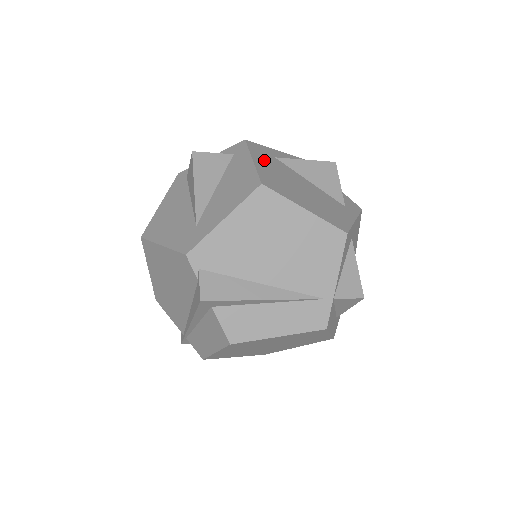
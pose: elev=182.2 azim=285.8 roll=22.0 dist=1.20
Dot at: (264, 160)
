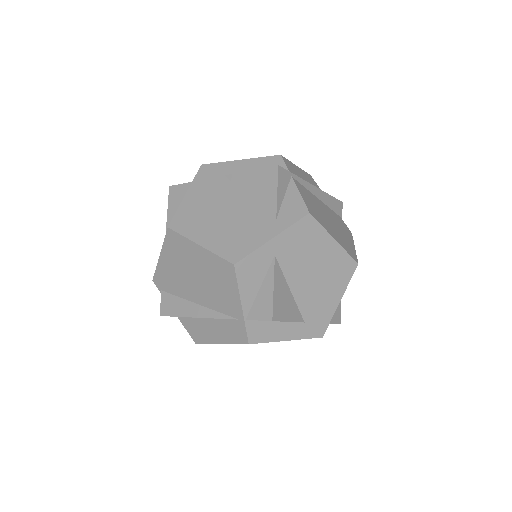
Dot at: (202, 188)
